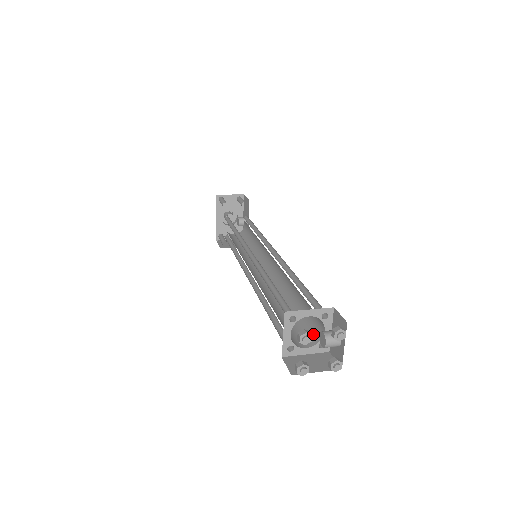
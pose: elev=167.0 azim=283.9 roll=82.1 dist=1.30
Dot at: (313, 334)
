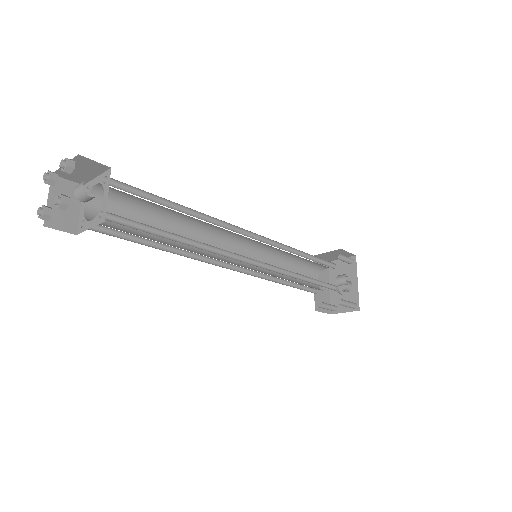
Dot at: (115, 216)
